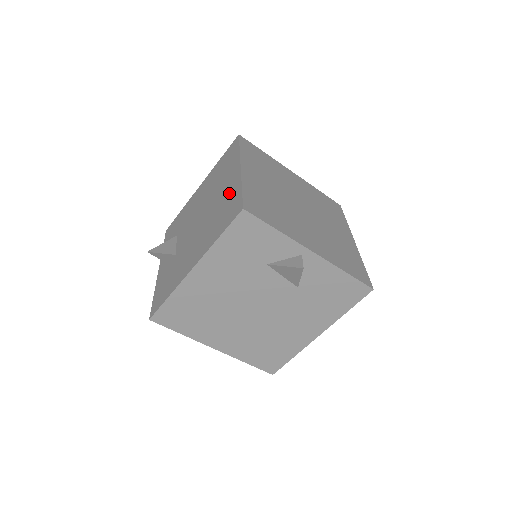
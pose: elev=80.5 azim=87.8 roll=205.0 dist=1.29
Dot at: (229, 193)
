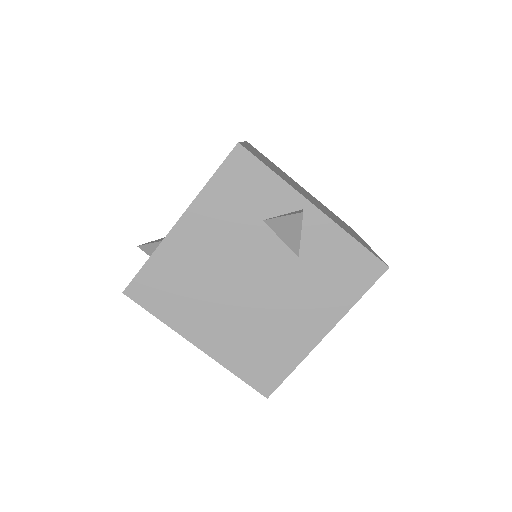
Dot at: occluded
